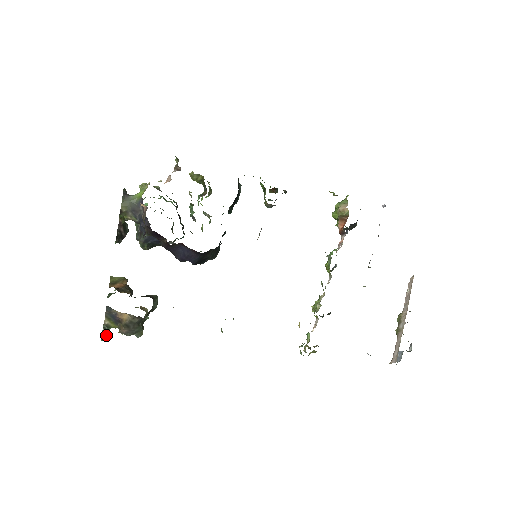
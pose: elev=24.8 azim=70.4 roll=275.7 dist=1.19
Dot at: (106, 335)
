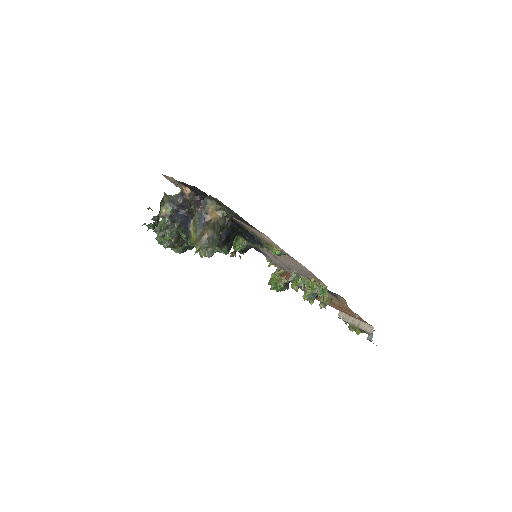
Dot at: (187, 243)
